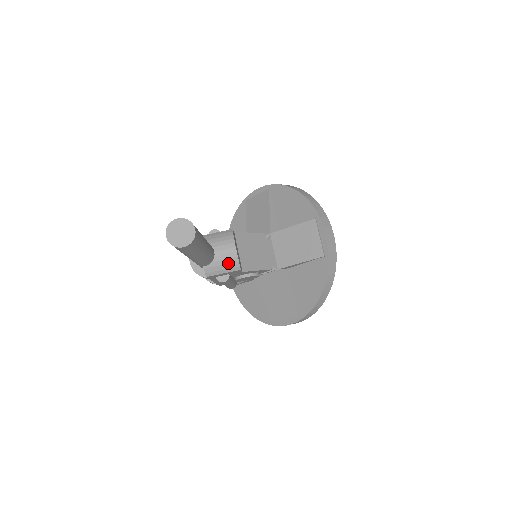
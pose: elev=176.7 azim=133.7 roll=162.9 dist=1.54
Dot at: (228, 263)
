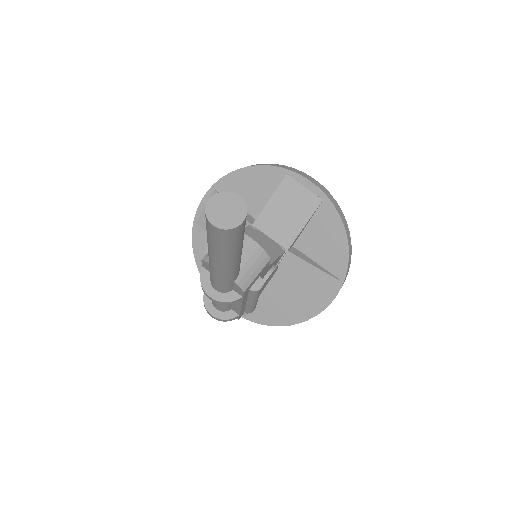
Dot at: (255, 260)
